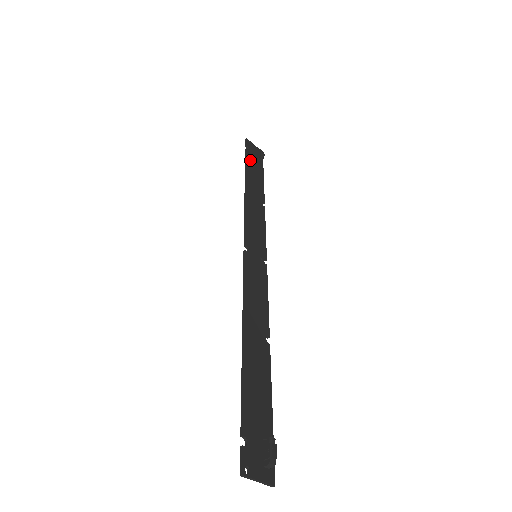
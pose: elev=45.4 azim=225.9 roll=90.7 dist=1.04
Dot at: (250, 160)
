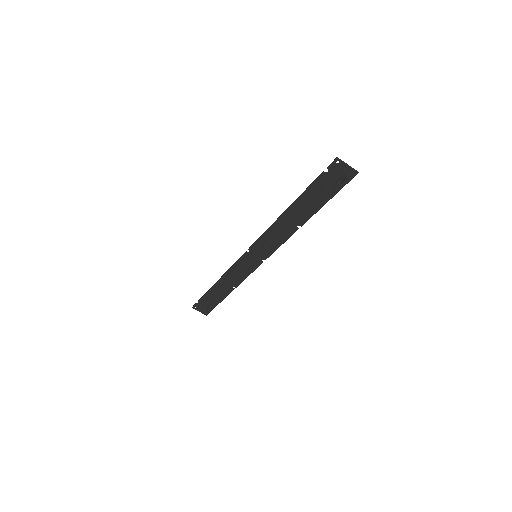
Dot at: (206, 298)
